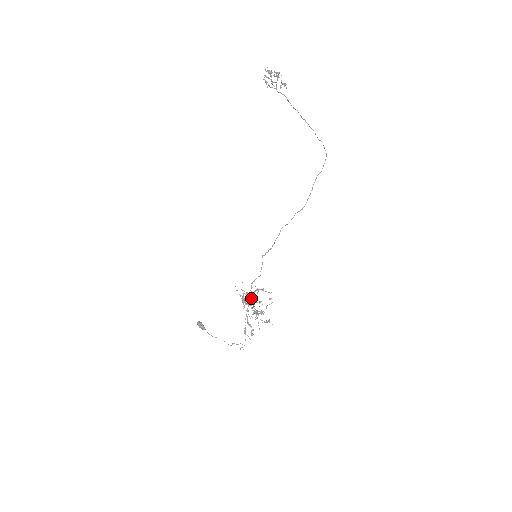
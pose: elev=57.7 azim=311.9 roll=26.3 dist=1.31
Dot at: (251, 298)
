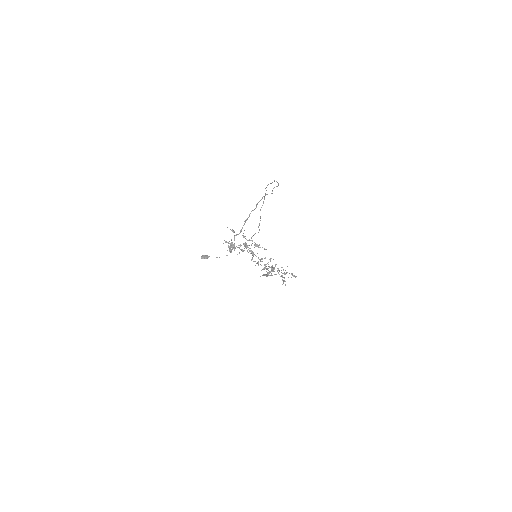
Dot at: occluded
